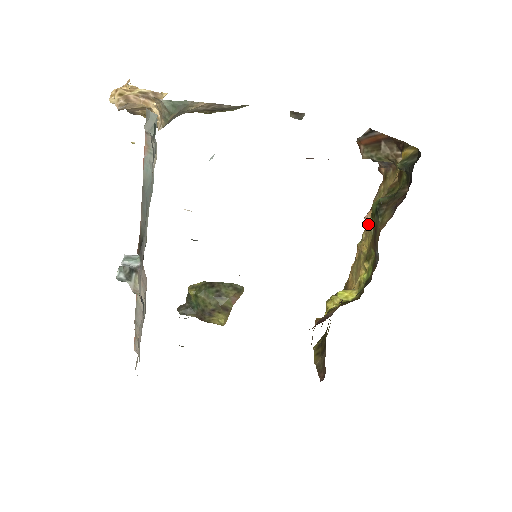
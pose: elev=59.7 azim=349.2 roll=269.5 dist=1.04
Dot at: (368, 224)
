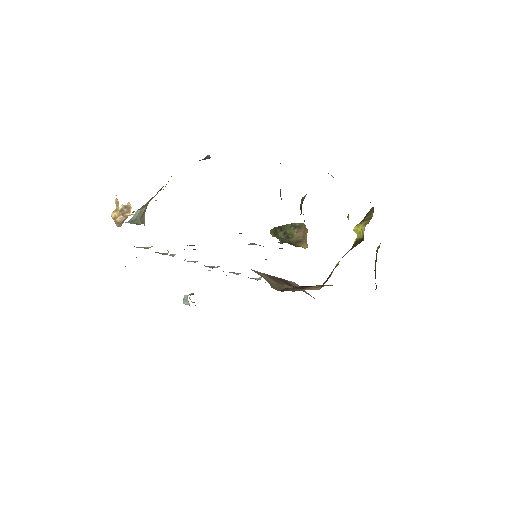
Dot at: occluded
